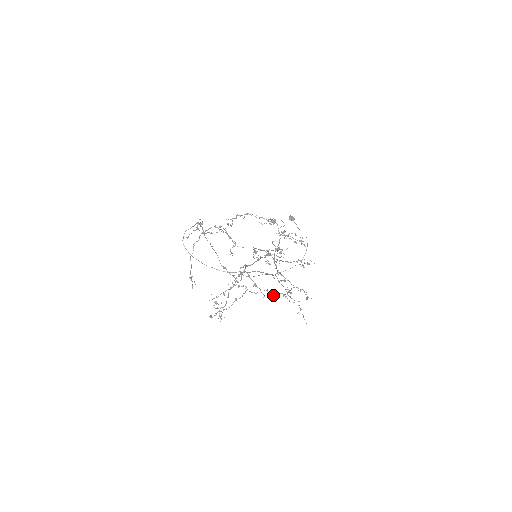
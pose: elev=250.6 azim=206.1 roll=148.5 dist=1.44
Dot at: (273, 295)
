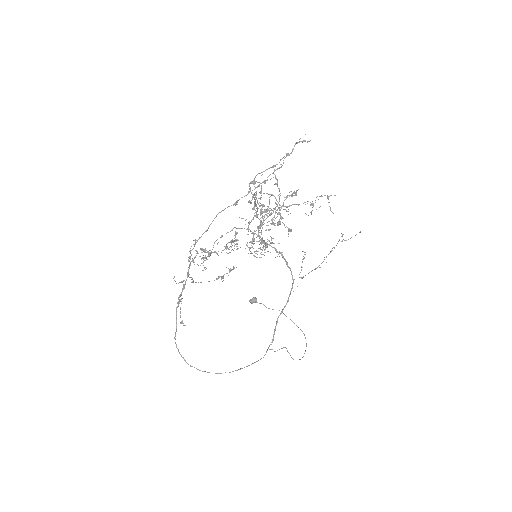
Dot at: occluded
